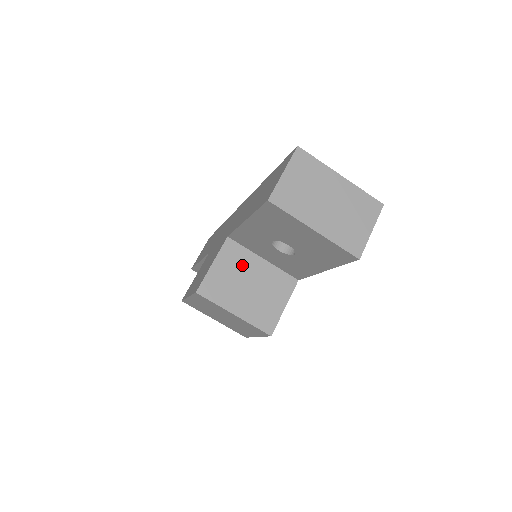
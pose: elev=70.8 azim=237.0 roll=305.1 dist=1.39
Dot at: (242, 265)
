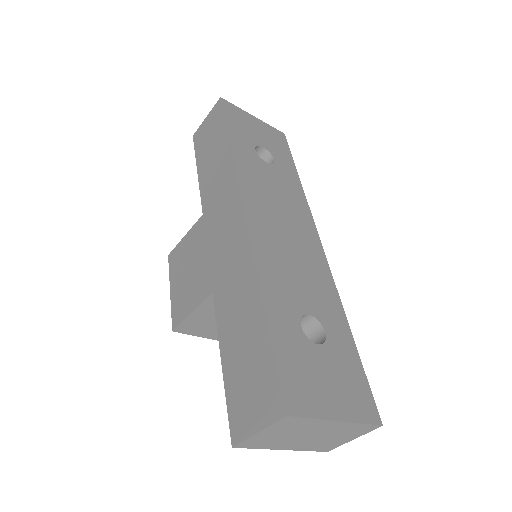
Dot at: occluded
